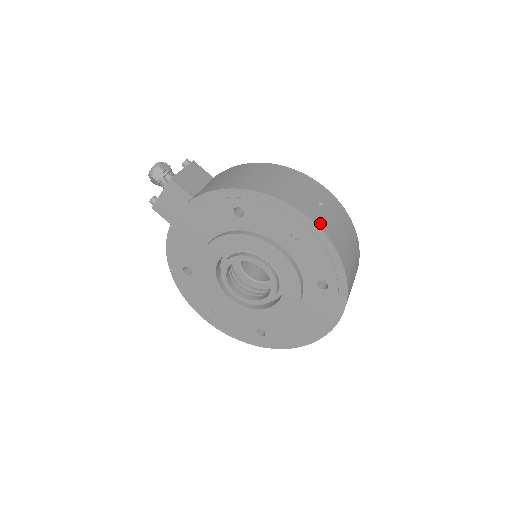
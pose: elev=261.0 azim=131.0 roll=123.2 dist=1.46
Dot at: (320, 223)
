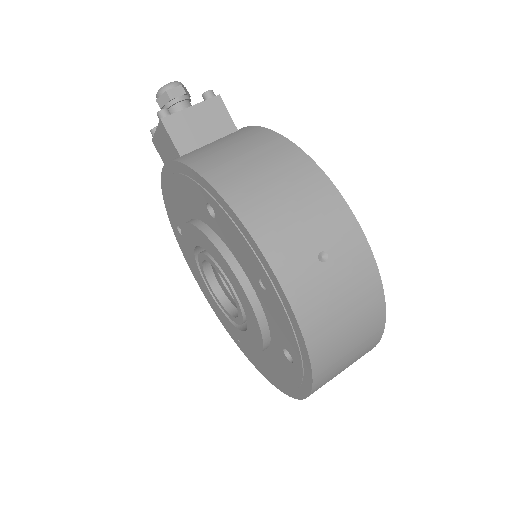
Dot at: (295, 291)
